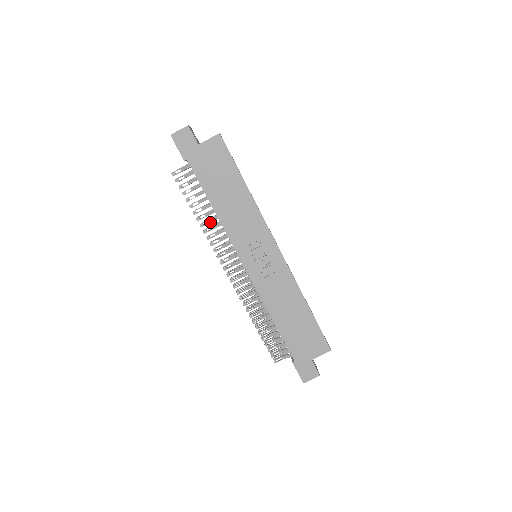
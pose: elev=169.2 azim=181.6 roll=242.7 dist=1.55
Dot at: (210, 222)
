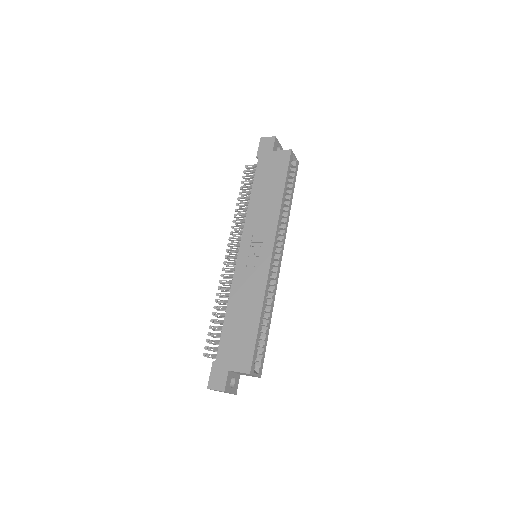
Dot at: (244, 211)
